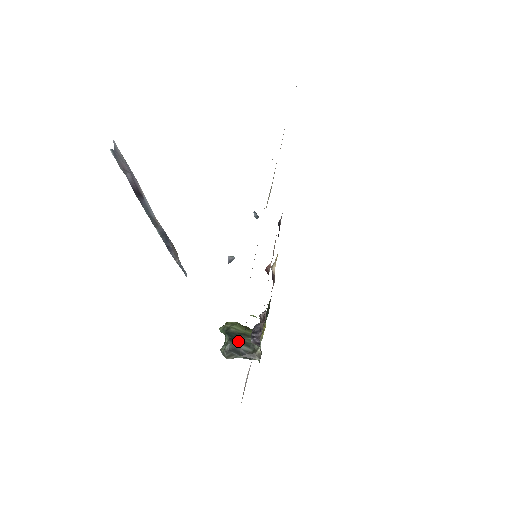
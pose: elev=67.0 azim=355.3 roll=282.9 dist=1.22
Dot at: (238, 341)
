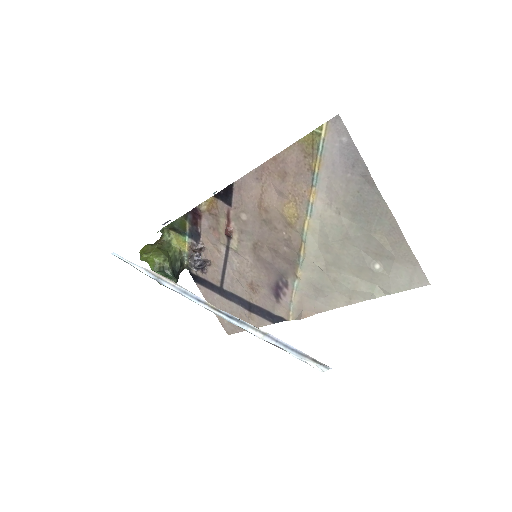
Dot at: (179, 273)
